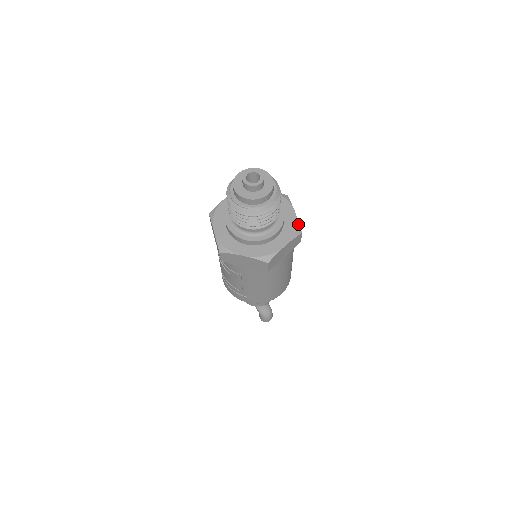
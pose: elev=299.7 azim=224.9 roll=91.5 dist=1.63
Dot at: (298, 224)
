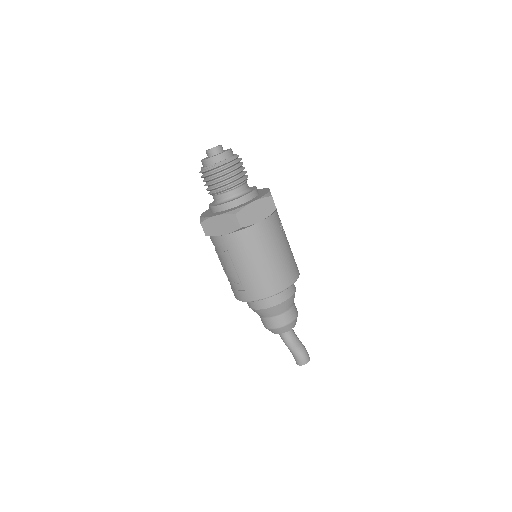
Dot at: (269, 193)
